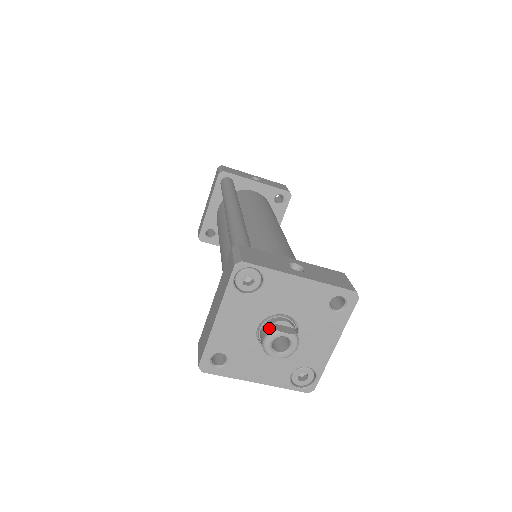
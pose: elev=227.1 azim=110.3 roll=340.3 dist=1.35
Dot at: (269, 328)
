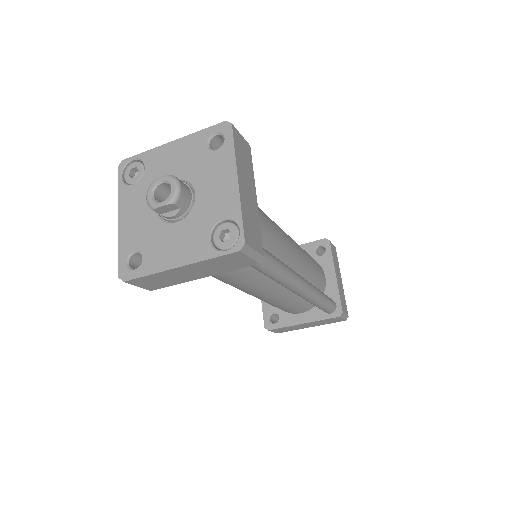
Dot at: occluded
